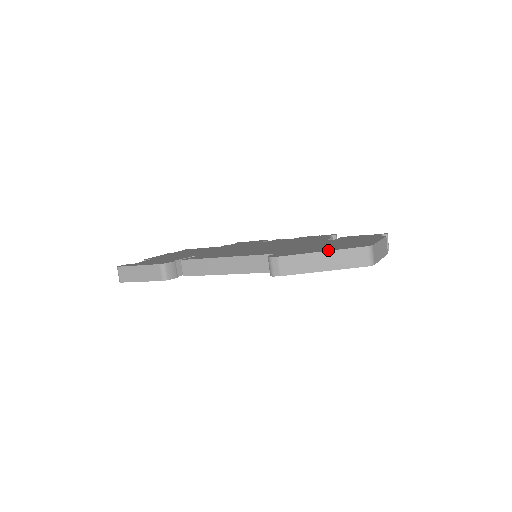
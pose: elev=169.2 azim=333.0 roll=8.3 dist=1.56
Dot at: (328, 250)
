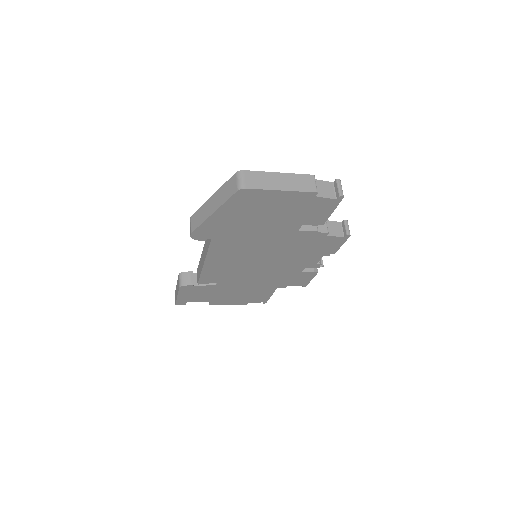
Dot at: (216, 193)
